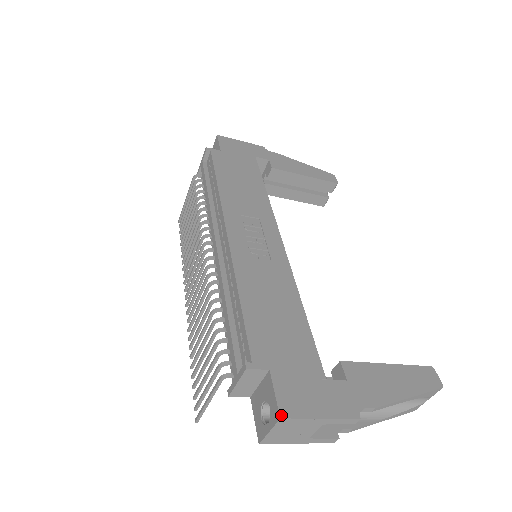
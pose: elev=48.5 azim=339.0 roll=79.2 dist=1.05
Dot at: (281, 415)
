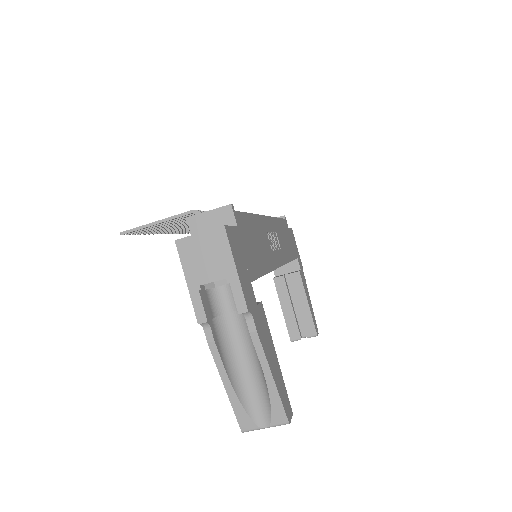
Dot at: (226, 227)
